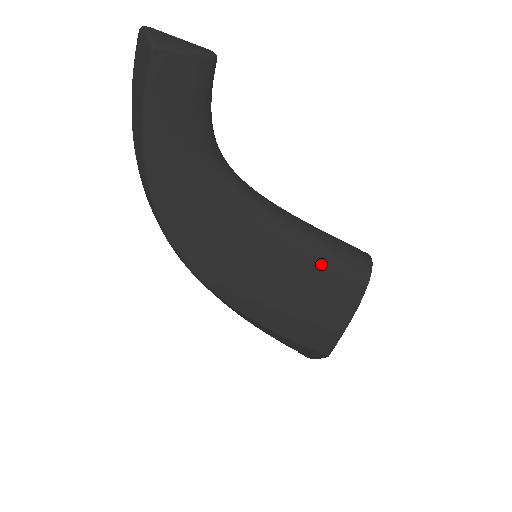
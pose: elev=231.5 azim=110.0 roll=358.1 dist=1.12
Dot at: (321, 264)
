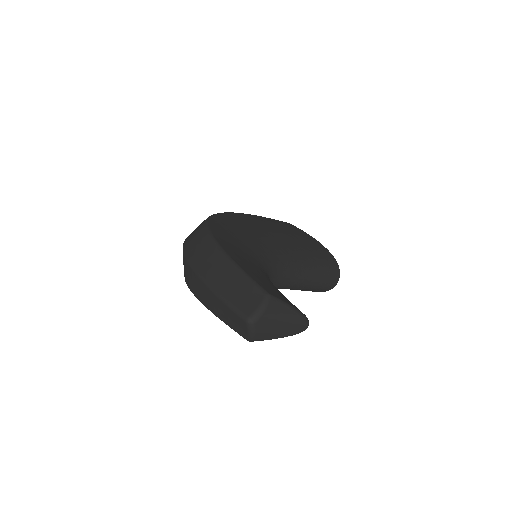
Dot at: occluded
